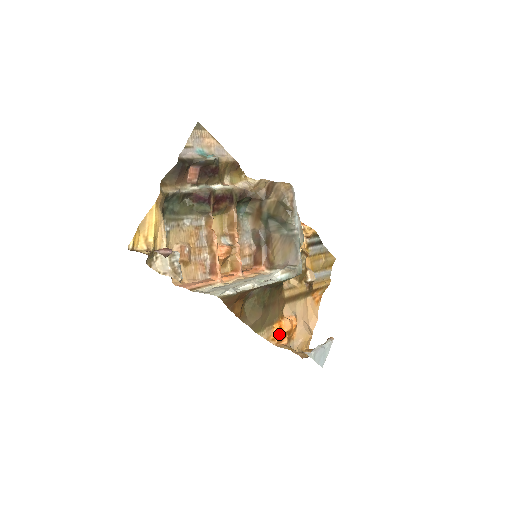
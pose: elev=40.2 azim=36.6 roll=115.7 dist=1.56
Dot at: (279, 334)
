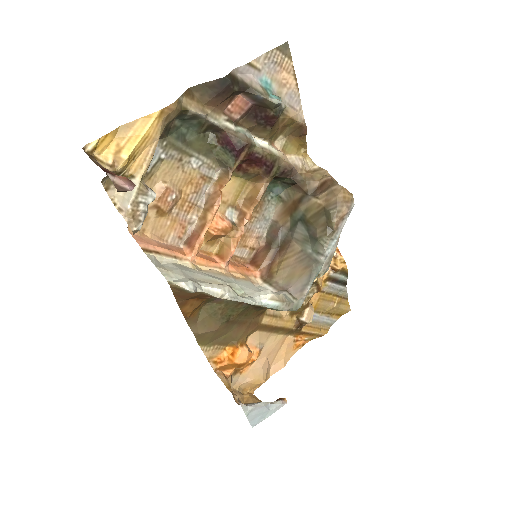
Dot at: (226, 360)
